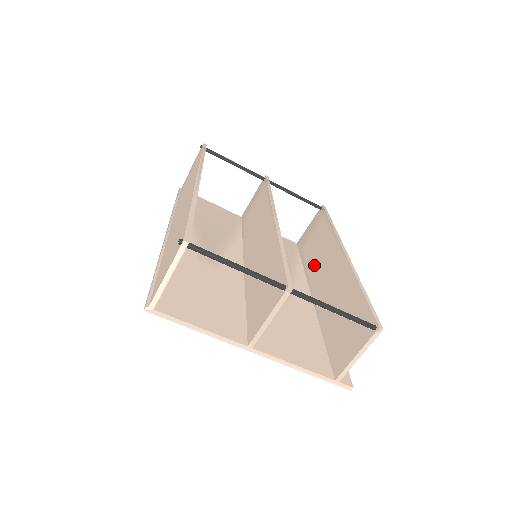
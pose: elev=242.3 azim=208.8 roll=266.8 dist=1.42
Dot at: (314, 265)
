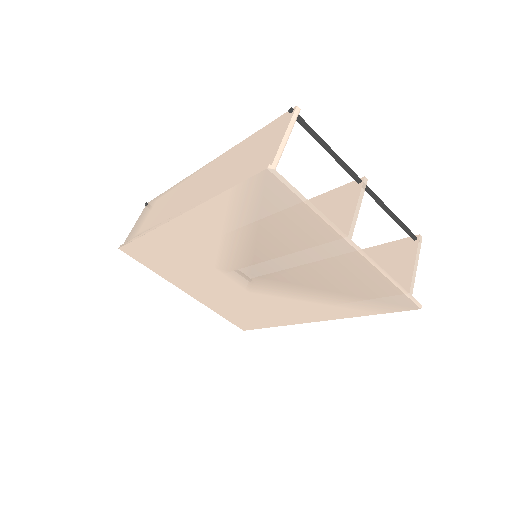
Dot at: occluded
